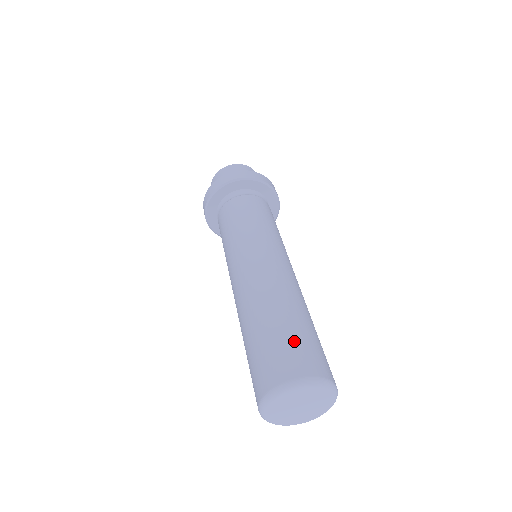
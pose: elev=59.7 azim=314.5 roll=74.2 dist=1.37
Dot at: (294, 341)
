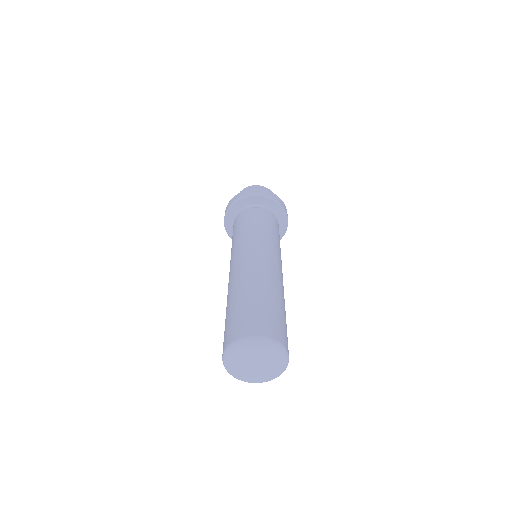
Dot at: (267, 312)
